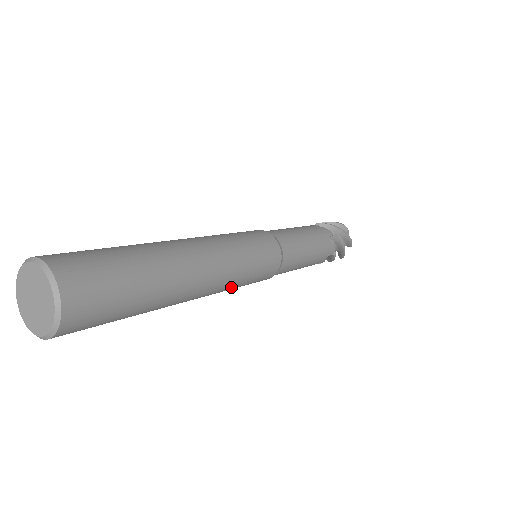
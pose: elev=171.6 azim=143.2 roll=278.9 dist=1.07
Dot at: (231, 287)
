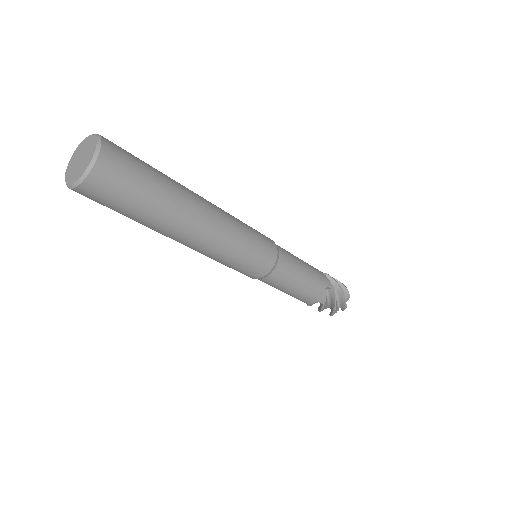
Dot at: (235, 242)
